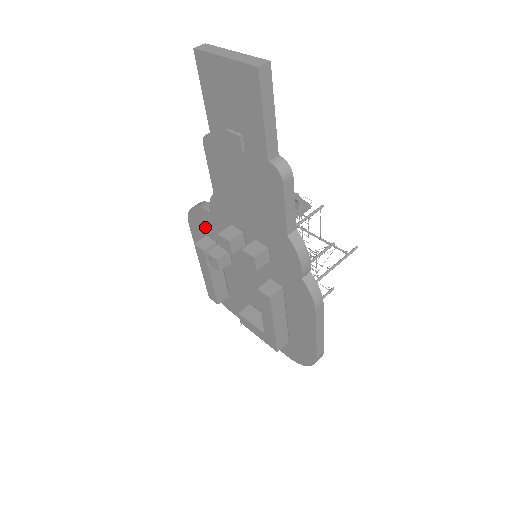
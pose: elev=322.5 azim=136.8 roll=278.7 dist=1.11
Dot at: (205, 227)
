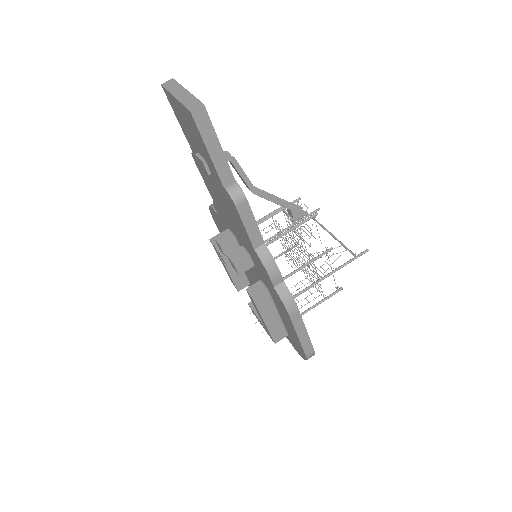
Dot at: (220, 224)
